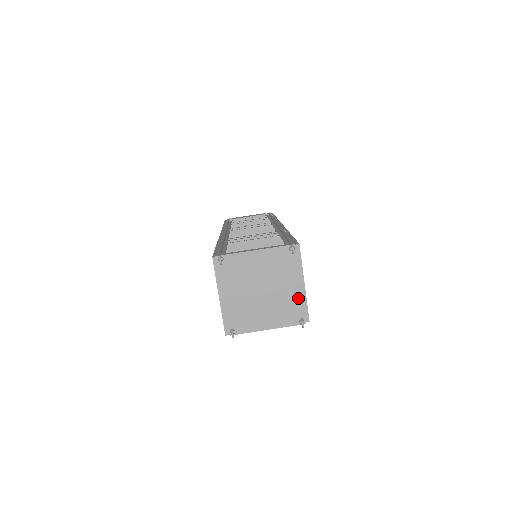
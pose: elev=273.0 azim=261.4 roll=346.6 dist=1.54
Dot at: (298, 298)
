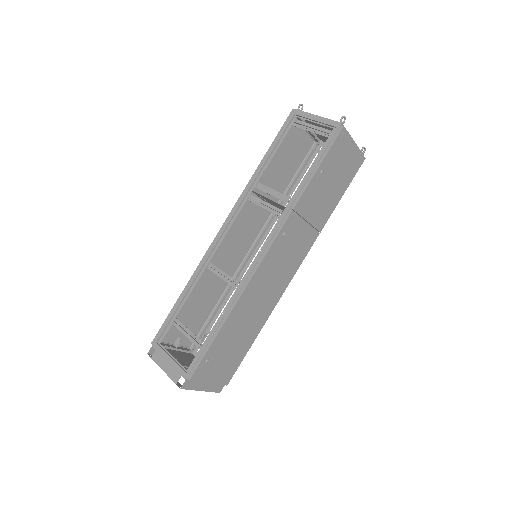
Dot at: occluded
